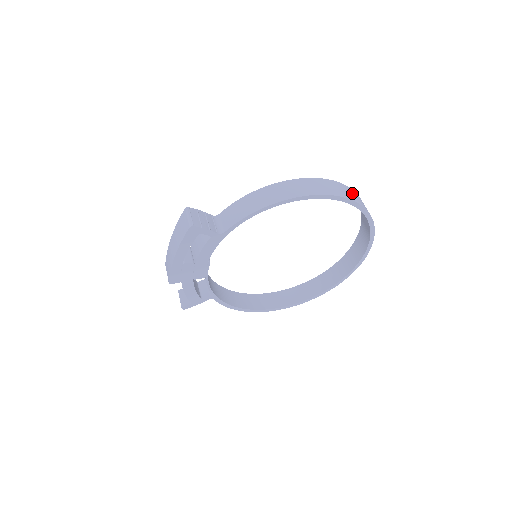
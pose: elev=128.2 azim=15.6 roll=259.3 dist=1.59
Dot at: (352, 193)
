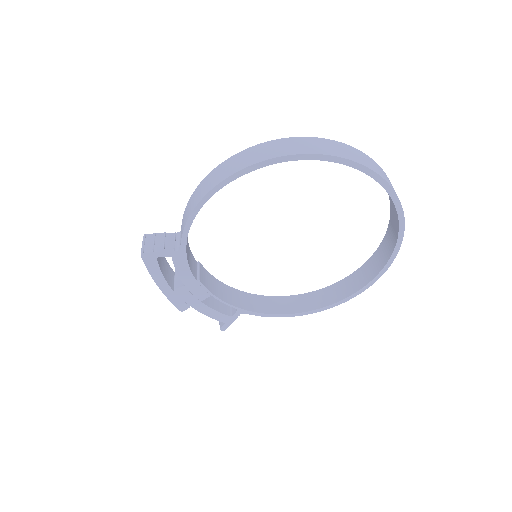
Dot at: (306, 143)
